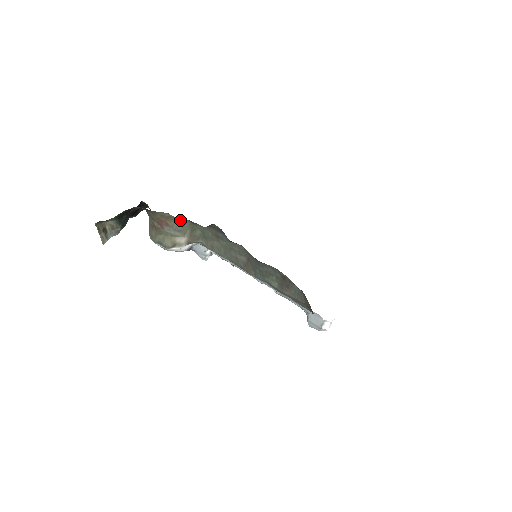
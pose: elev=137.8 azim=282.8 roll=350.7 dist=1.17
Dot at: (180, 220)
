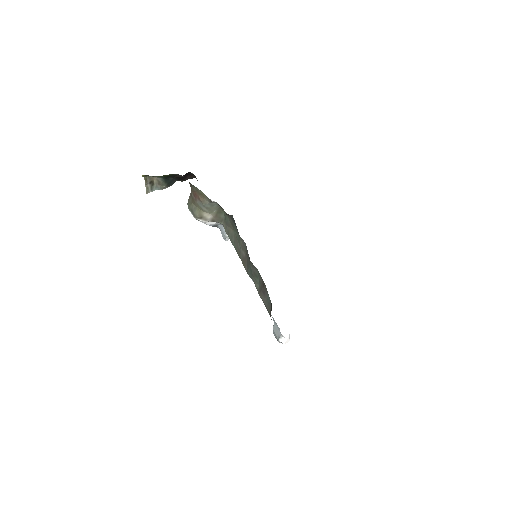
Dot at: (209, 200)
